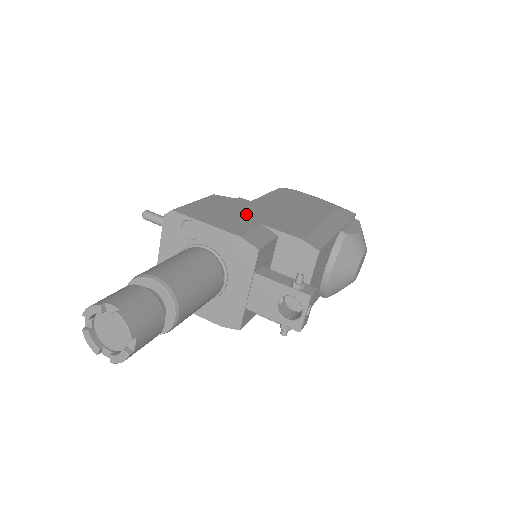
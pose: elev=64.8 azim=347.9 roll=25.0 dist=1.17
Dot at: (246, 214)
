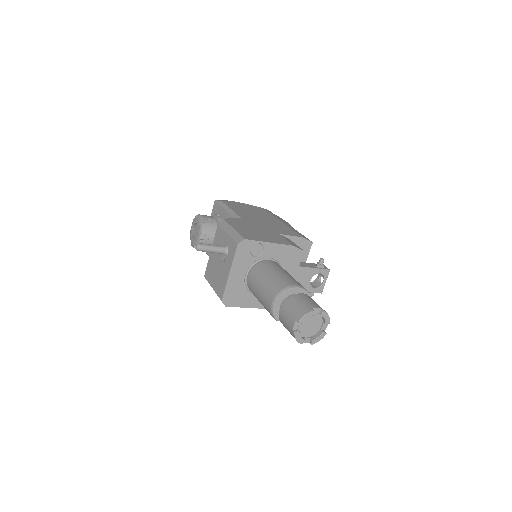
Dot at: (262, 229)
